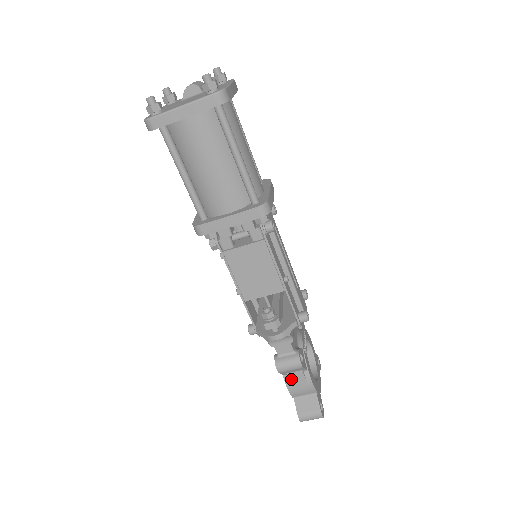
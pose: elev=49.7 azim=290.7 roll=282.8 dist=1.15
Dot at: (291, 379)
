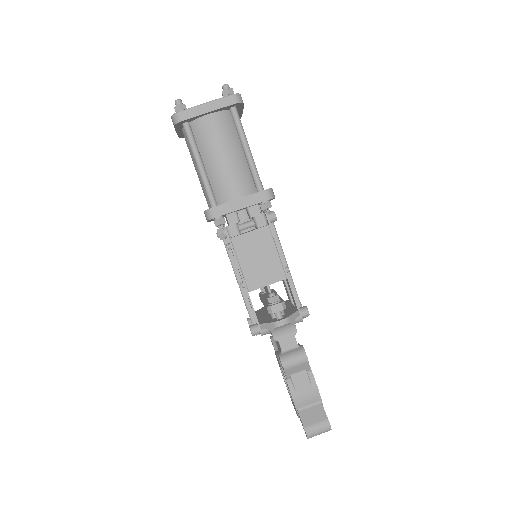
Dot at: (295, 382)
